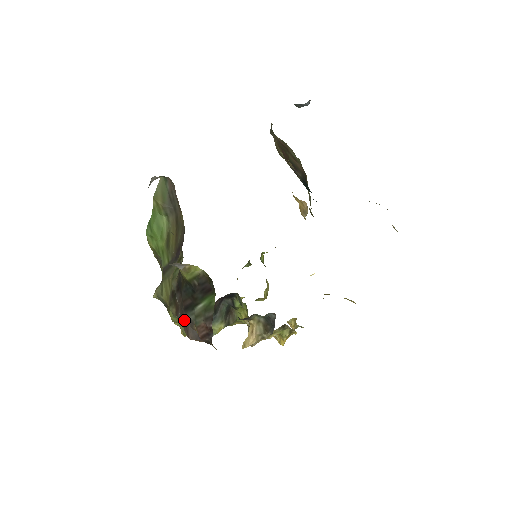
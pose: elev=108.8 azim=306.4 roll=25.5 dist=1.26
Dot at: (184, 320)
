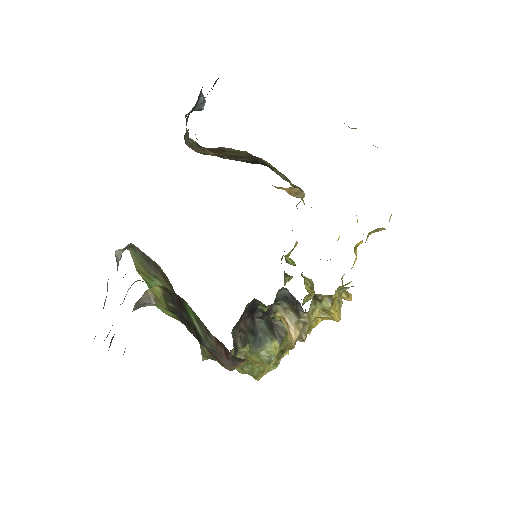
Dot at: (214, 355)
